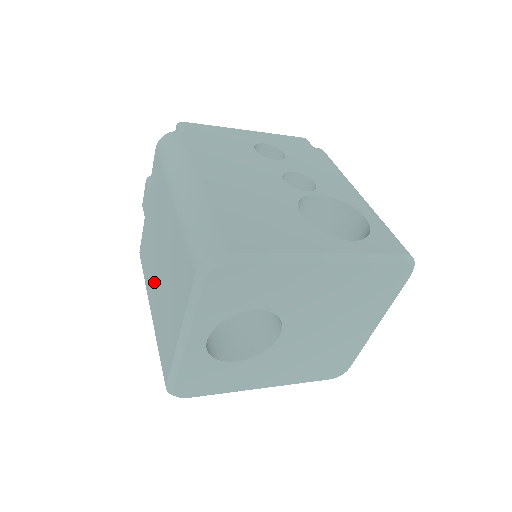
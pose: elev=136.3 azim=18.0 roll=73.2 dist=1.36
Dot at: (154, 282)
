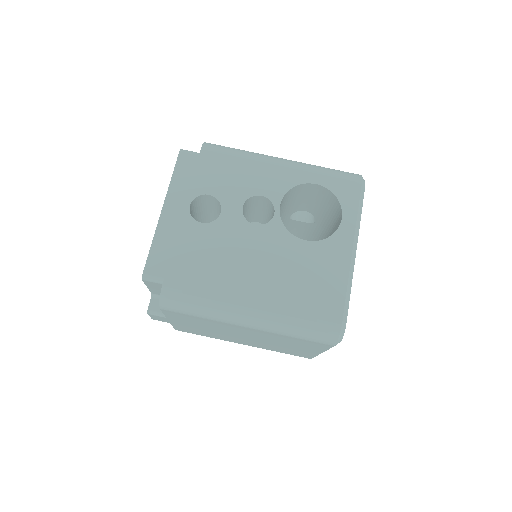
Dot at: (239, 340)
